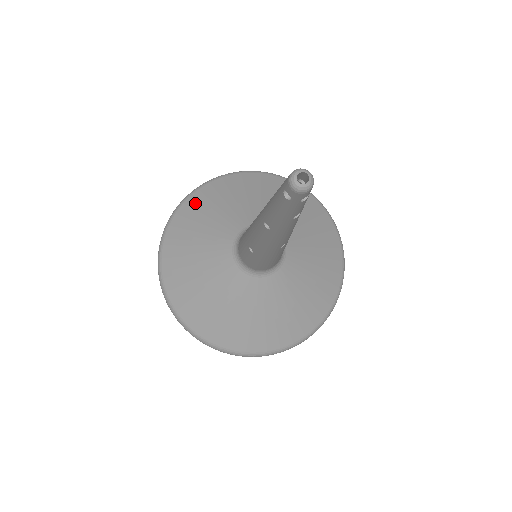
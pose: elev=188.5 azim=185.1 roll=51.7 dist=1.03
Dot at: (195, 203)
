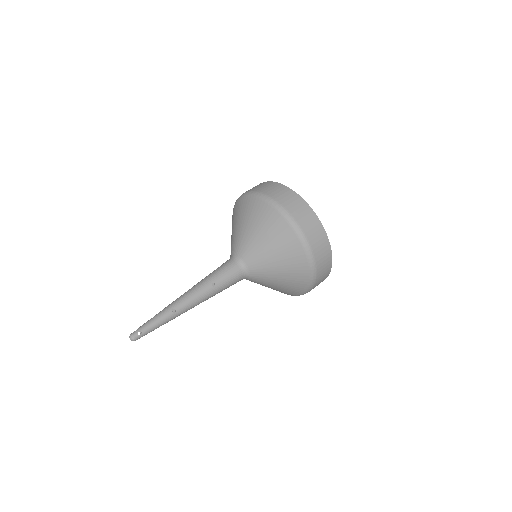
Dot at: (235, 211)
